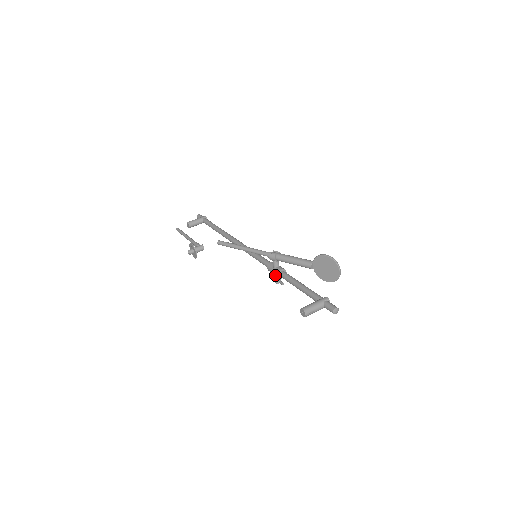
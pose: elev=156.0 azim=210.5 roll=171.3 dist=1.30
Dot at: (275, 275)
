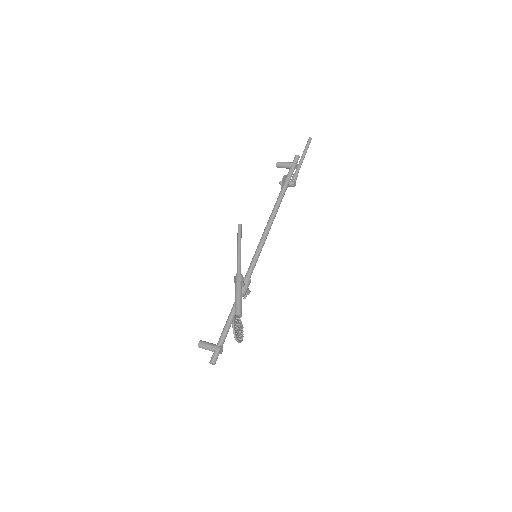
Dot at: occluded
